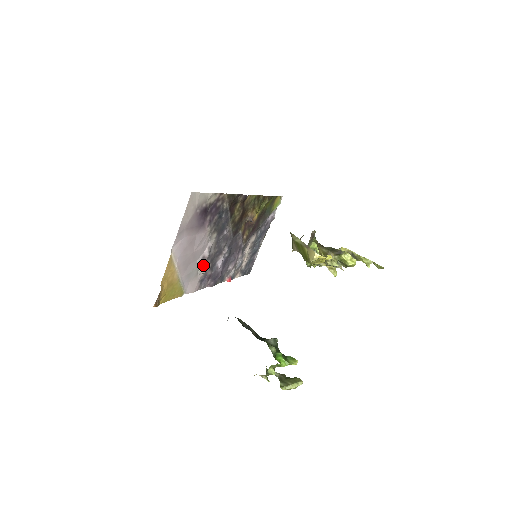
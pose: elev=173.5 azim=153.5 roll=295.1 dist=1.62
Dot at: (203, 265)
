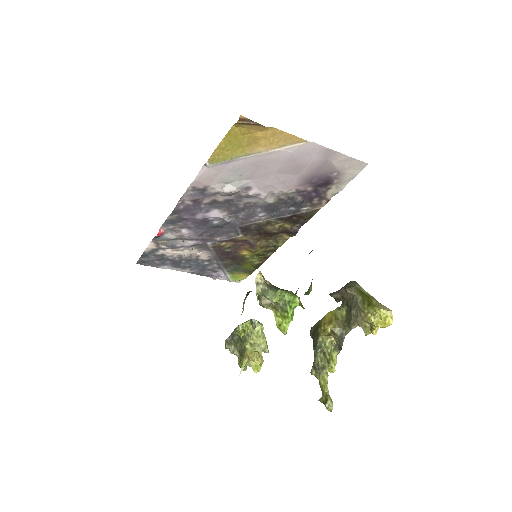
Dot at: (238, 189)
